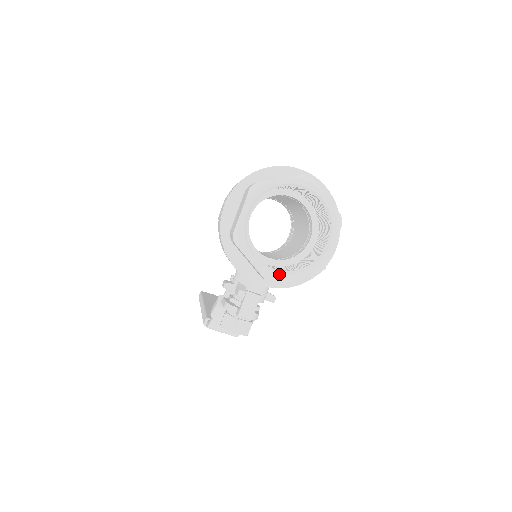
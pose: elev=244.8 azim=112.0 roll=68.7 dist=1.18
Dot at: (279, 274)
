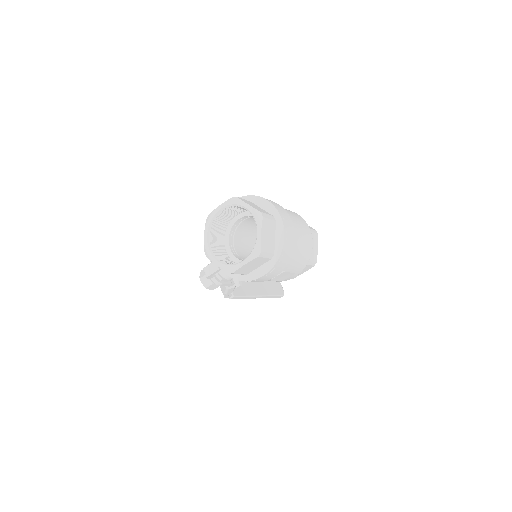
Dot at: (211, 254)
